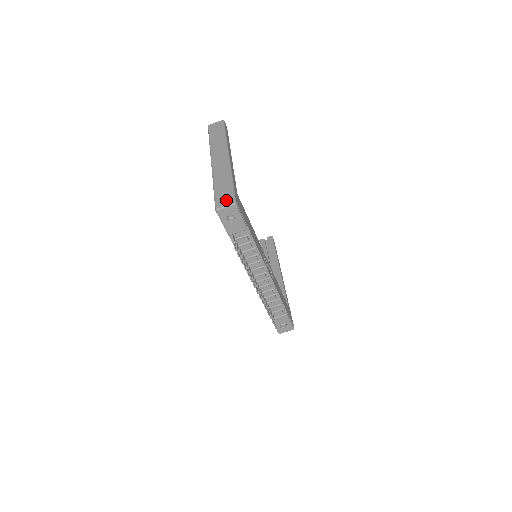
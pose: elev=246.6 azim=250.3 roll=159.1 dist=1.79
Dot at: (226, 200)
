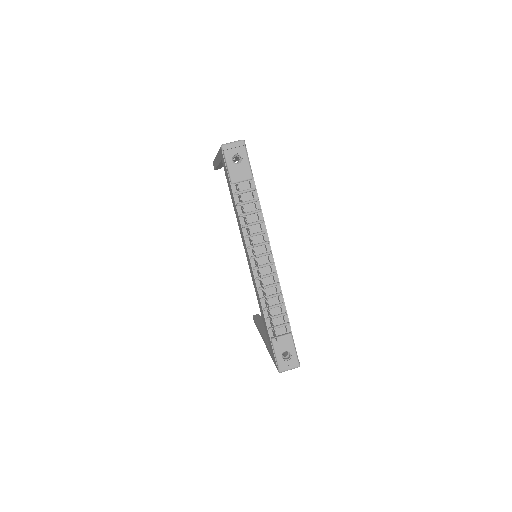
Dot at: occluded
